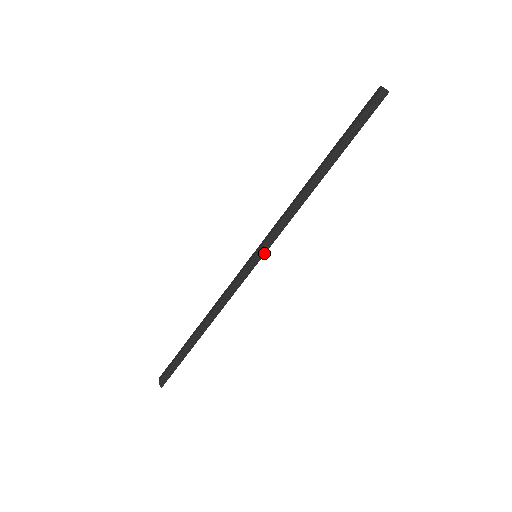
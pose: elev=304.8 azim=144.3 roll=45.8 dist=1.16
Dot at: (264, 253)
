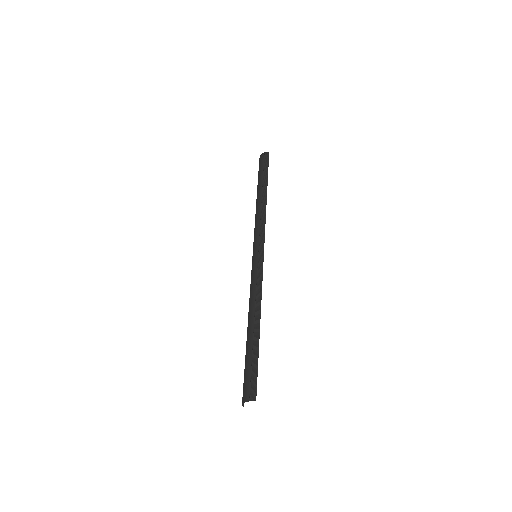
Dot at: occluded
